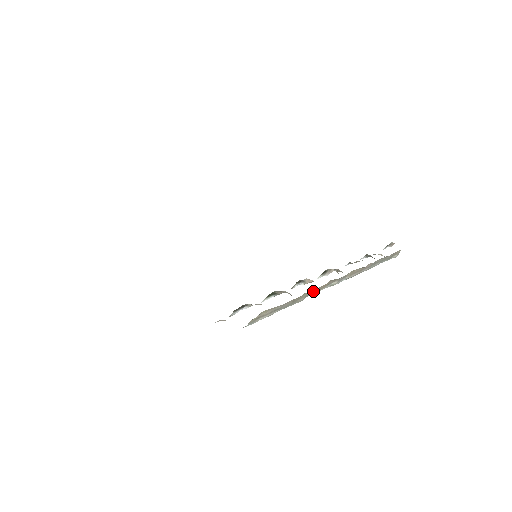
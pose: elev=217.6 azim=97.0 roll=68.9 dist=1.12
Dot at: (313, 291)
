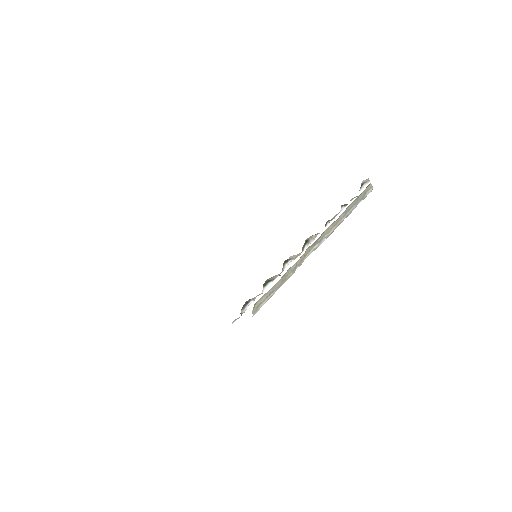
Dot at: (296, 264)
